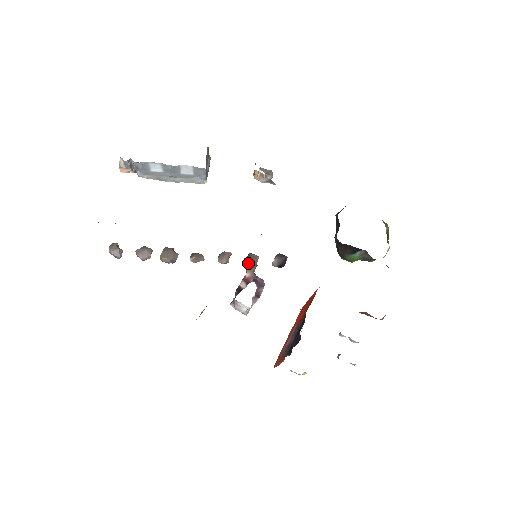
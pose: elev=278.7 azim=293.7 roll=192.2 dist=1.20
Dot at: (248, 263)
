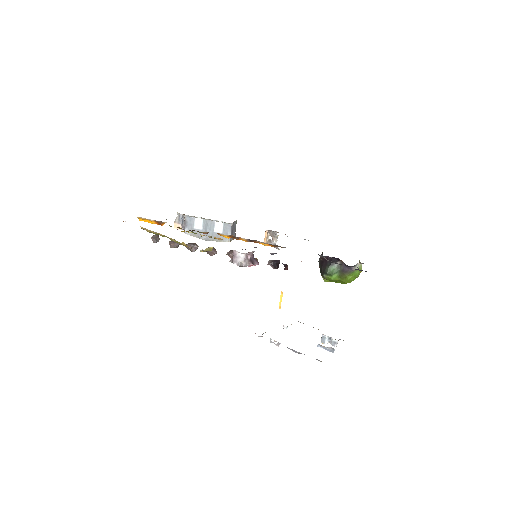
Dot at: occluded
